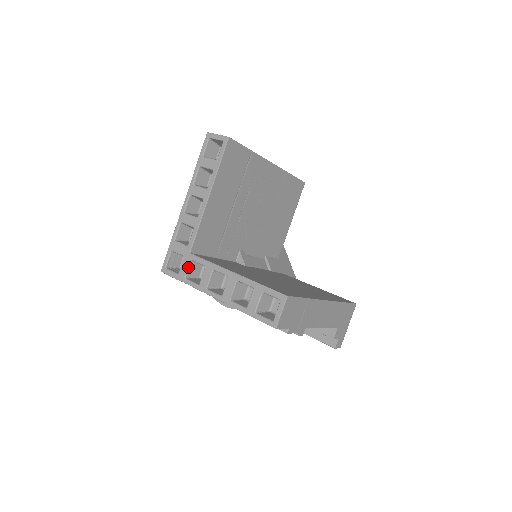
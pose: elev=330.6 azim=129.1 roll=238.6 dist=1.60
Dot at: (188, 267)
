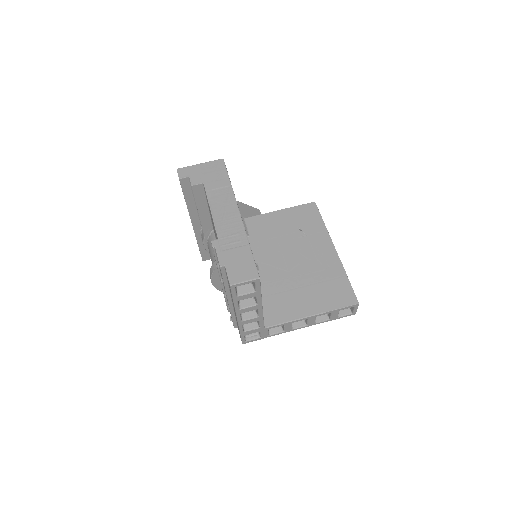
Dot at: (268, 332)
